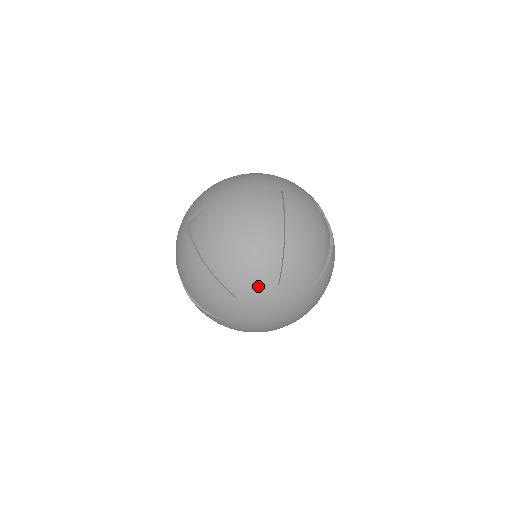
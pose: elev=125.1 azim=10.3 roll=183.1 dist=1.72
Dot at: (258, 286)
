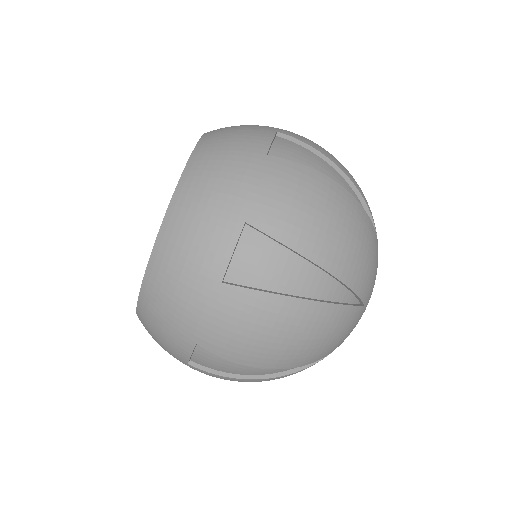
Dot at: occluded
